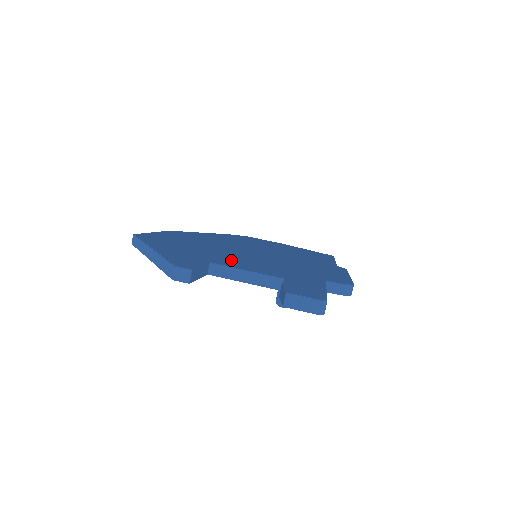
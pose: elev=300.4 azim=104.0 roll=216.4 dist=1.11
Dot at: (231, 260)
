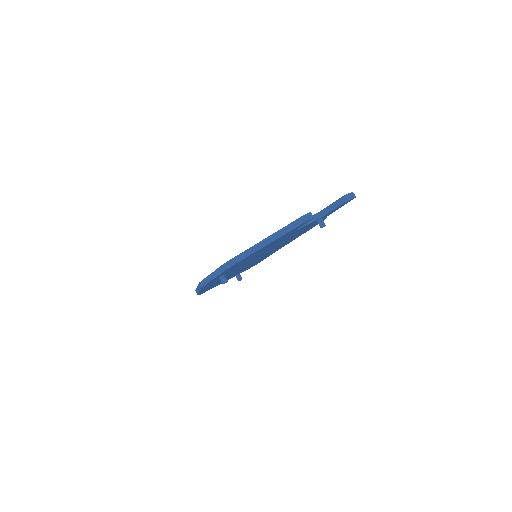
Dot at: occluded
